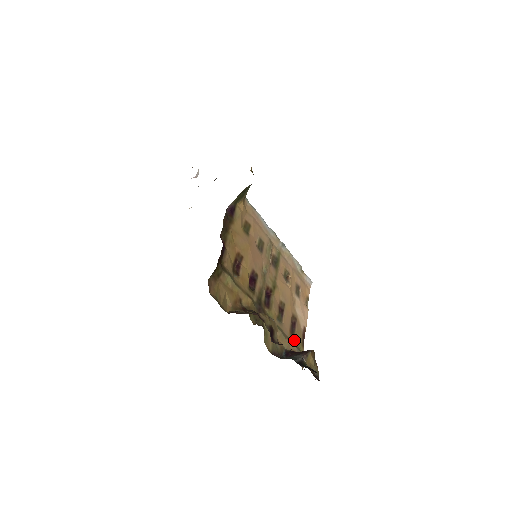
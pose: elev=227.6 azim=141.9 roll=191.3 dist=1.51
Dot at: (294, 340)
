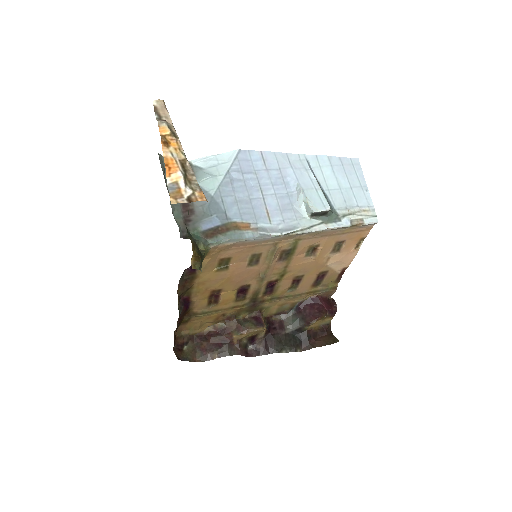
Dot at: (319, 286)
